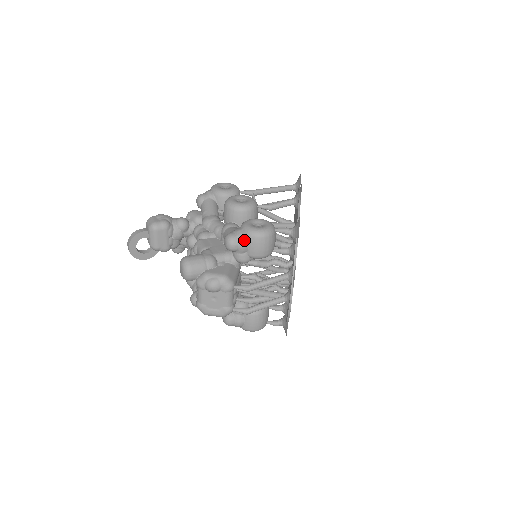
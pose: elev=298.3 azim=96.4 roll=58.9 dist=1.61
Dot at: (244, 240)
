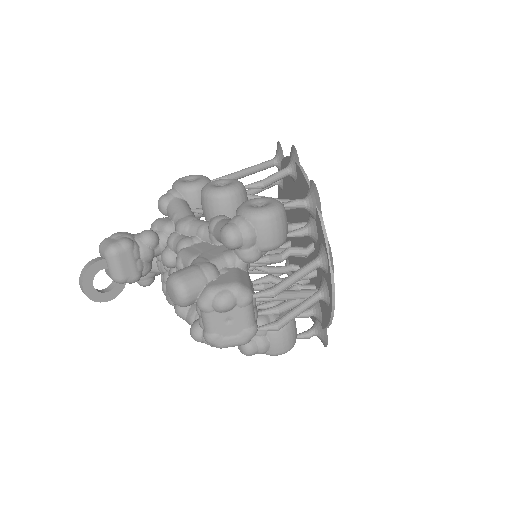
Dot at: (249, 228)
